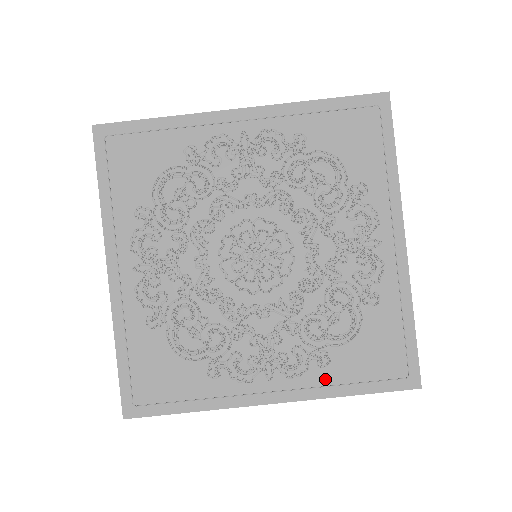
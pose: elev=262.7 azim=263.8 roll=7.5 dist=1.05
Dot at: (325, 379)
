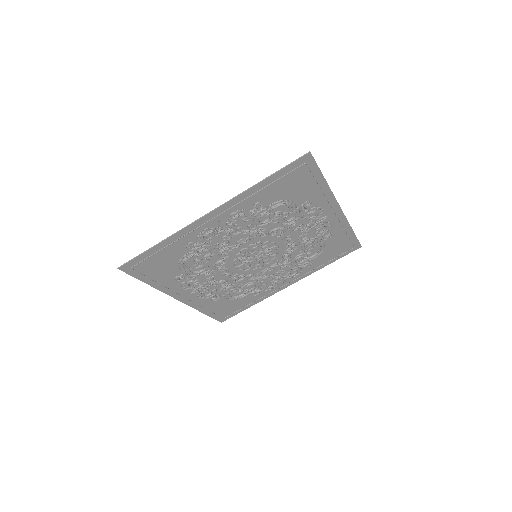
Dot at: (312, 268)
